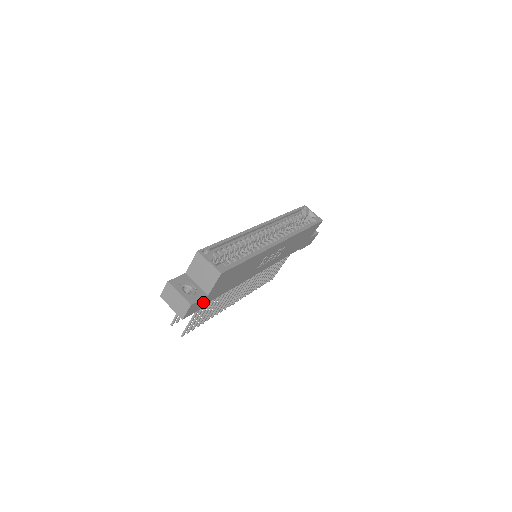
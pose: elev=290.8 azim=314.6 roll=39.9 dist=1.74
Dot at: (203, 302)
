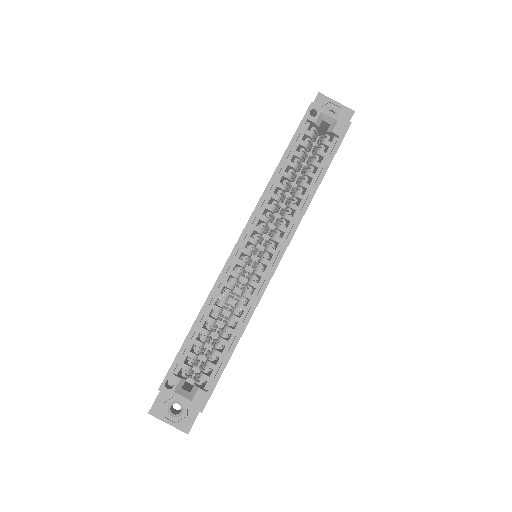
Dot at: occluded
